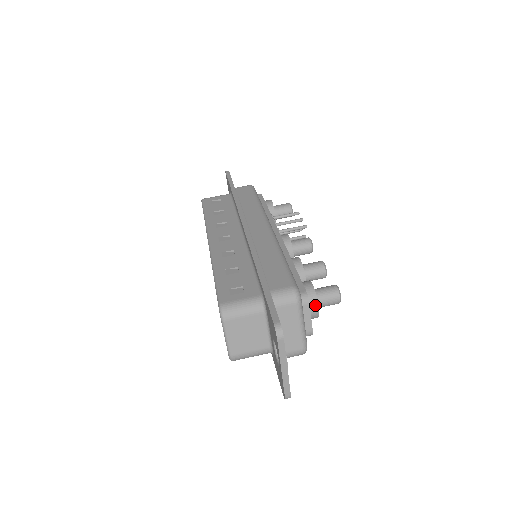
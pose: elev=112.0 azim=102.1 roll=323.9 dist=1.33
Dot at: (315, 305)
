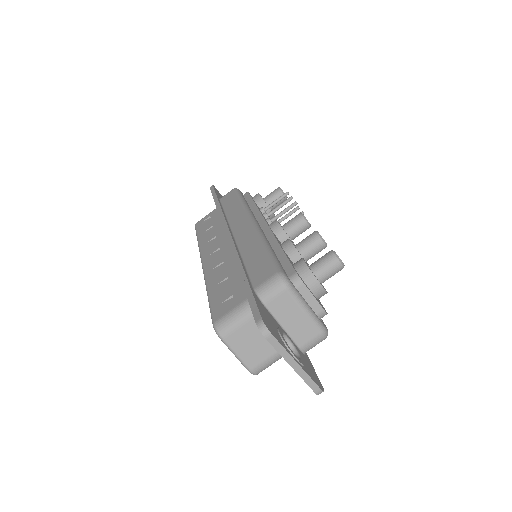
Dot at: (314, 281)
